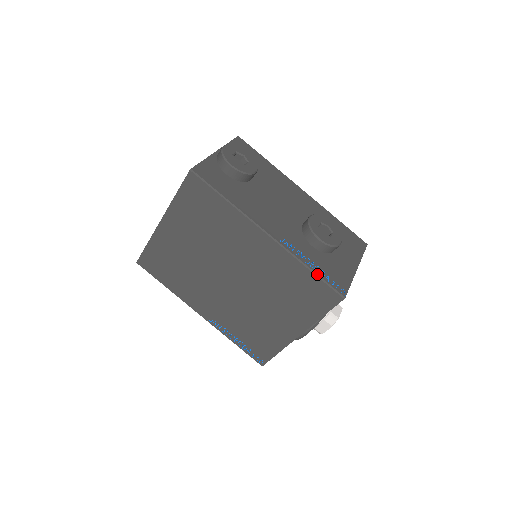
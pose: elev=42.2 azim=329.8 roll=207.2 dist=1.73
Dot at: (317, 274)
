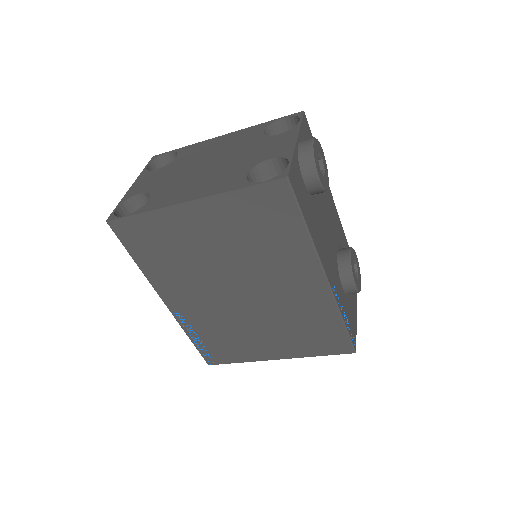
Dot at: (346, 327)
